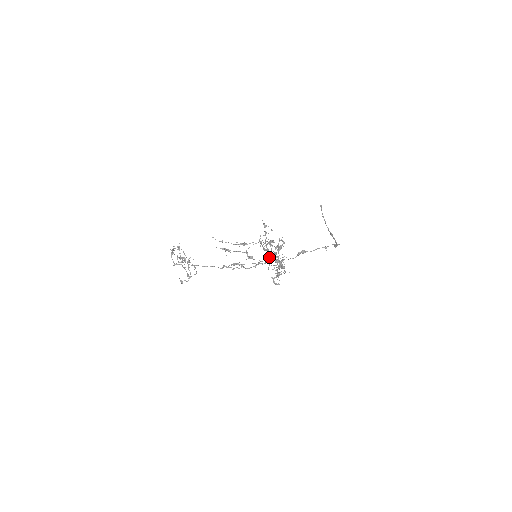
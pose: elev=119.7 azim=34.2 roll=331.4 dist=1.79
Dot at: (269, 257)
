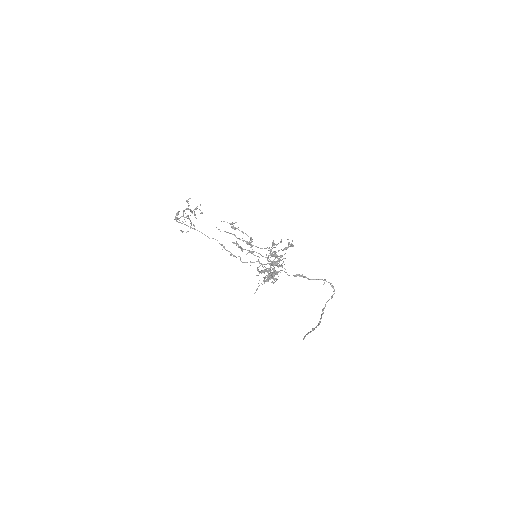
Dot at: (266, 269)
